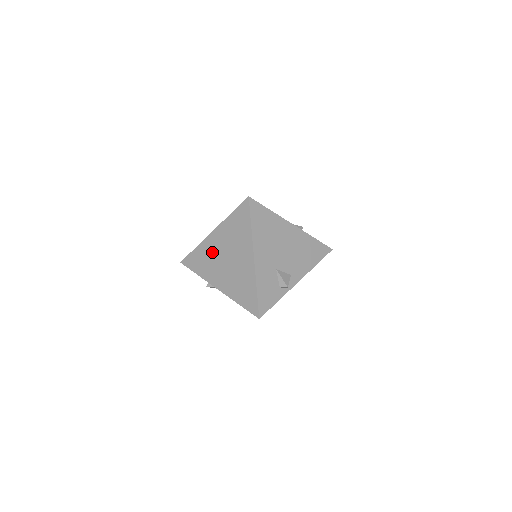
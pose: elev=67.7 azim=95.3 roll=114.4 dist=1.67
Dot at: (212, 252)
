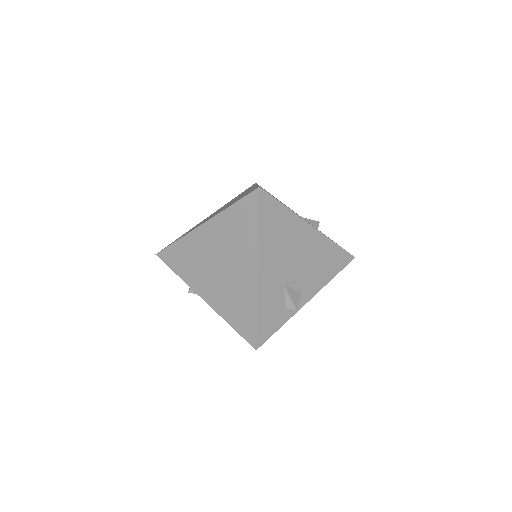
Dot at: (200, 251)
